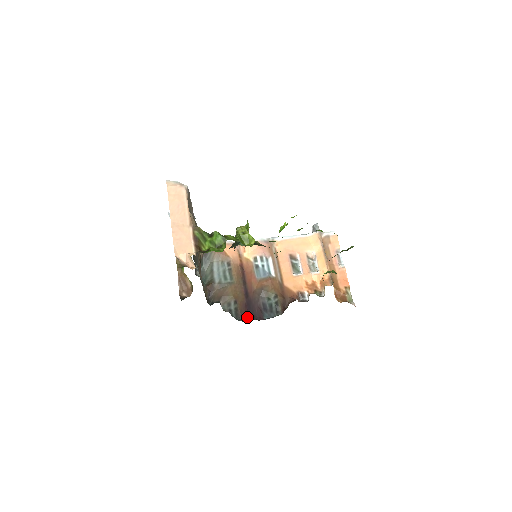
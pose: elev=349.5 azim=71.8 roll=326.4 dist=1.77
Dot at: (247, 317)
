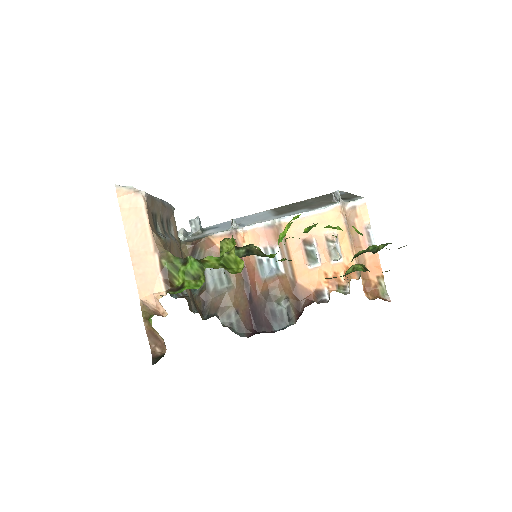
Dot at: (253, 328)
